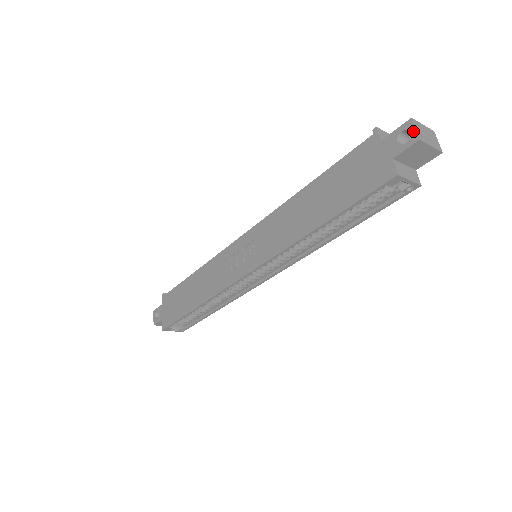
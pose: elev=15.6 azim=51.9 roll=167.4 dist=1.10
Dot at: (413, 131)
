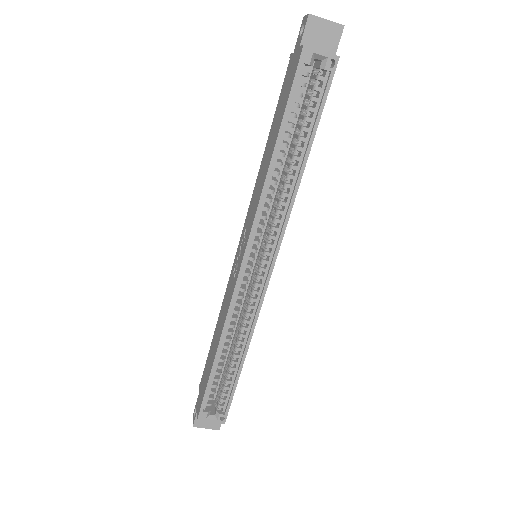
Dot at: (305, 18)
